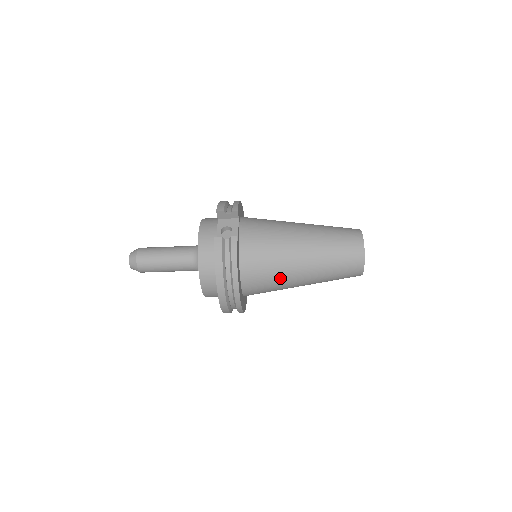
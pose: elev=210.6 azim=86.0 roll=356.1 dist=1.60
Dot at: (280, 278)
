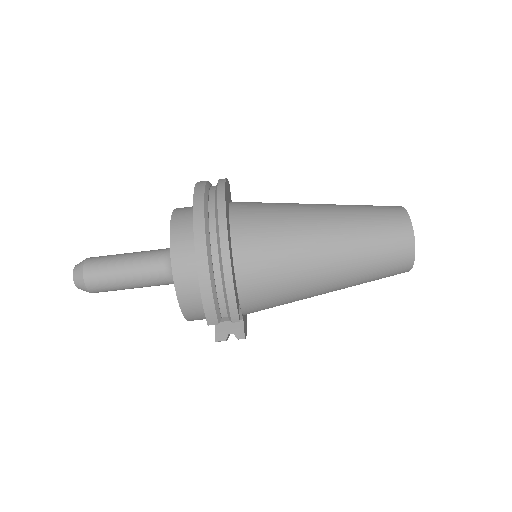
Dot at: (287, 214)
